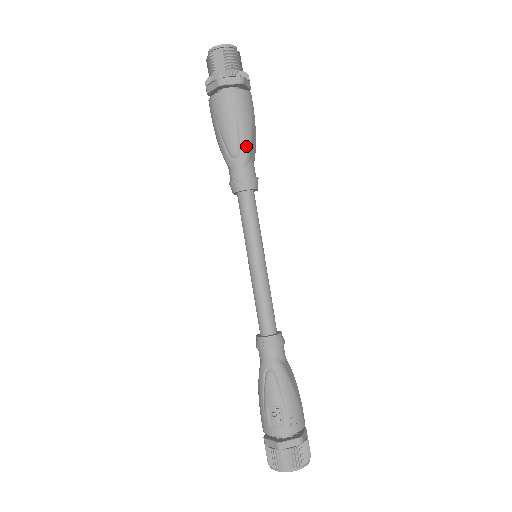
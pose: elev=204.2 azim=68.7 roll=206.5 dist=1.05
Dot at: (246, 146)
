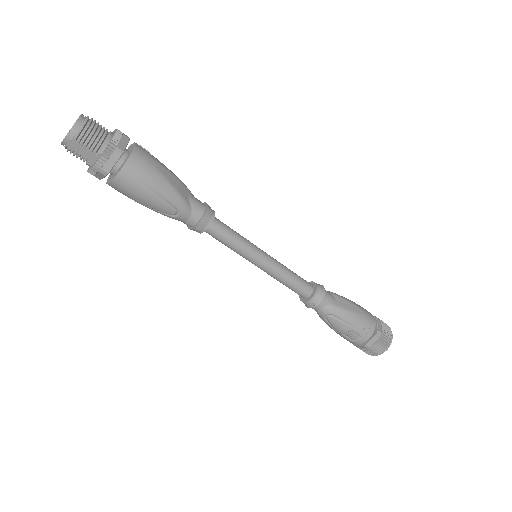
Dot at: (177, 200)
